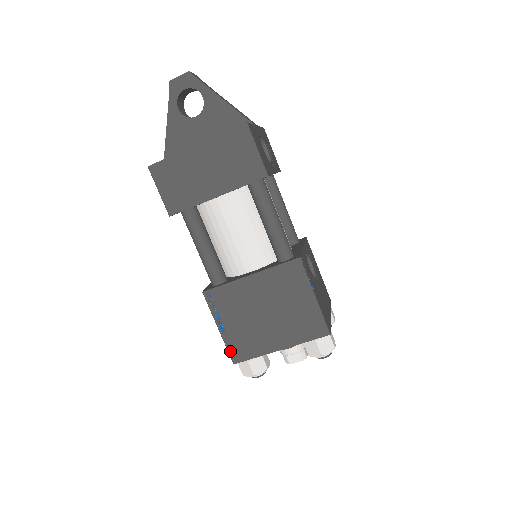
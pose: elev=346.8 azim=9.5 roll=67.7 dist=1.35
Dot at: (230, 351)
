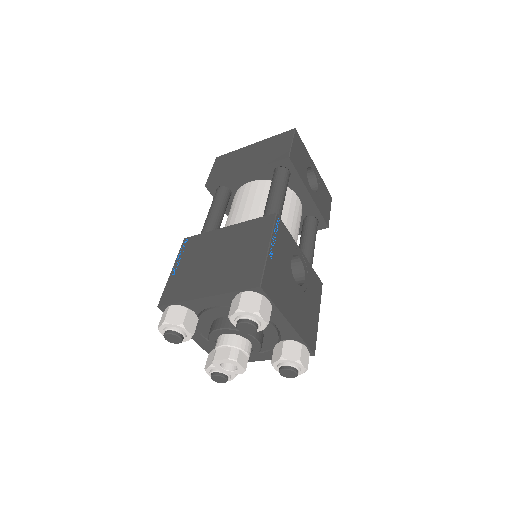
Dot at: (164, 292)
